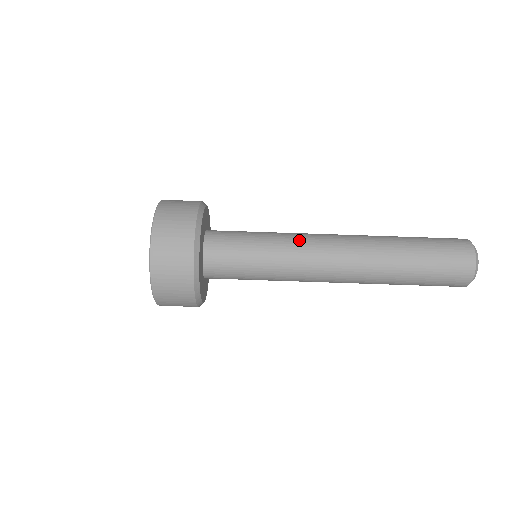
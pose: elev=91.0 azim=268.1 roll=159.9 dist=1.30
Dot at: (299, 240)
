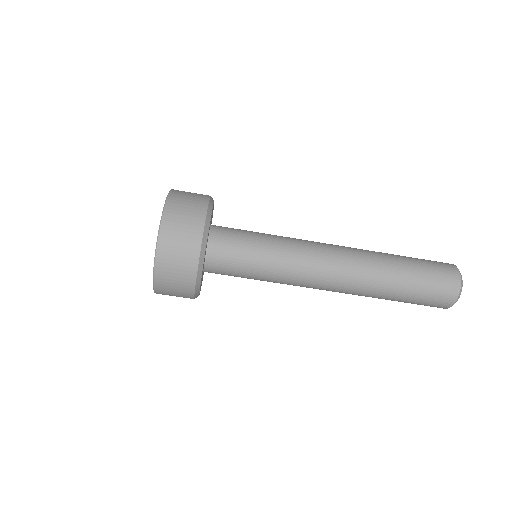
Dot at: (301, 247)
